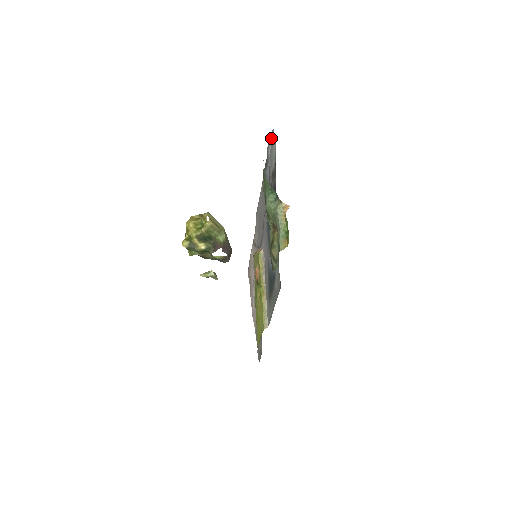
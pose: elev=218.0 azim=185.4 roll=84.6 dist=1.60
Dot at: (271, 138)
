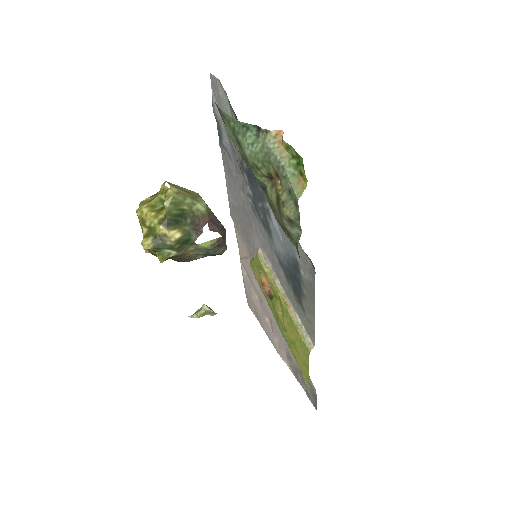
Dot at: (213, 90)
